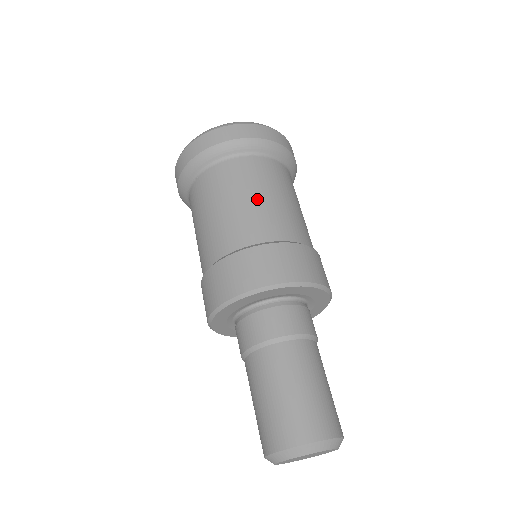
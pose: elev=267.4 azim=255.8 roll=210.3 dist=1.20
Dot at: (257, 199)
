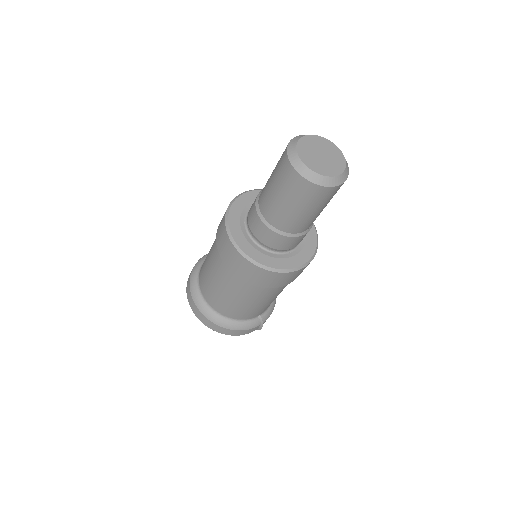
Dot at: occluded
